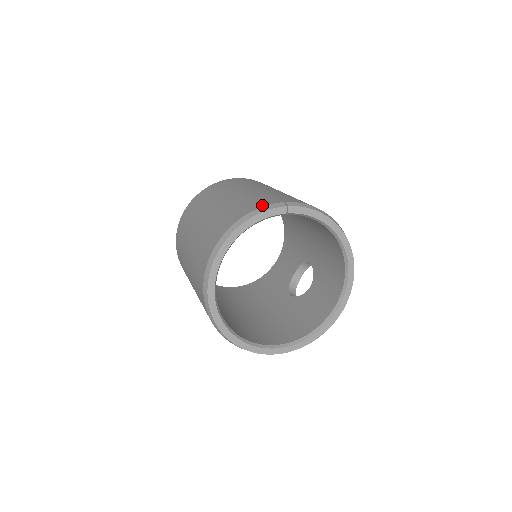
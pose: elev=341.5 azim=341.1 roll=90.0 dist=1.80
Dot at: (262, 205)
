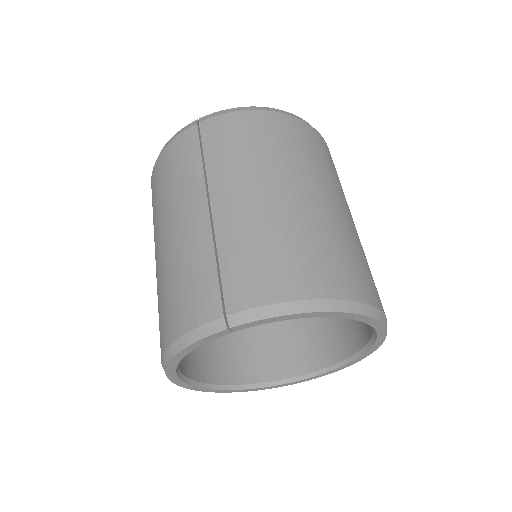
Dot at: (194, 322)
